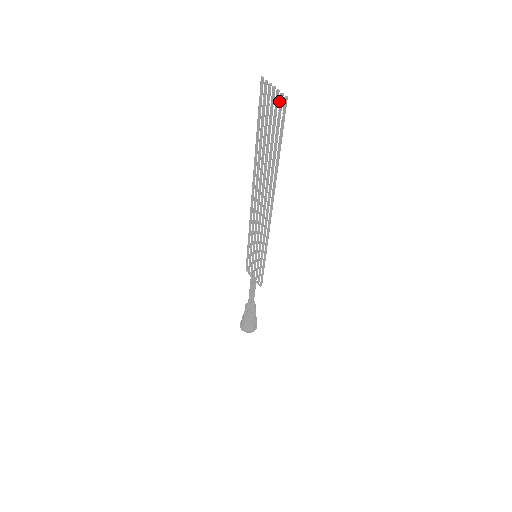
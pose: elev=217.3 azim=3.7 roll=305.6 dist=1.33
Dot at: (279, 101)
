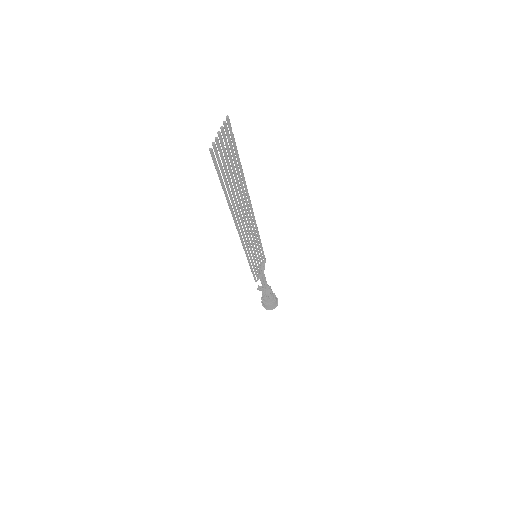
Dot at: (214, 148)
